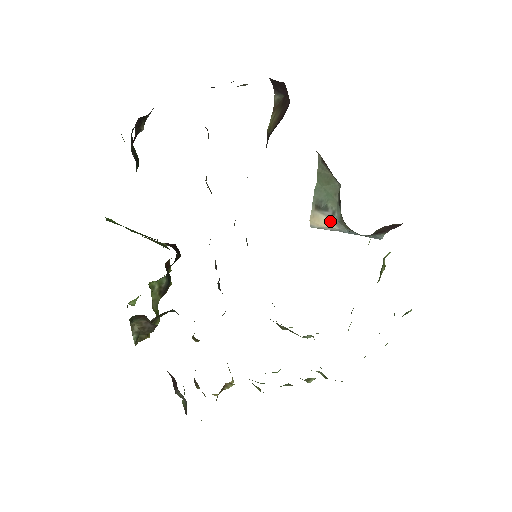
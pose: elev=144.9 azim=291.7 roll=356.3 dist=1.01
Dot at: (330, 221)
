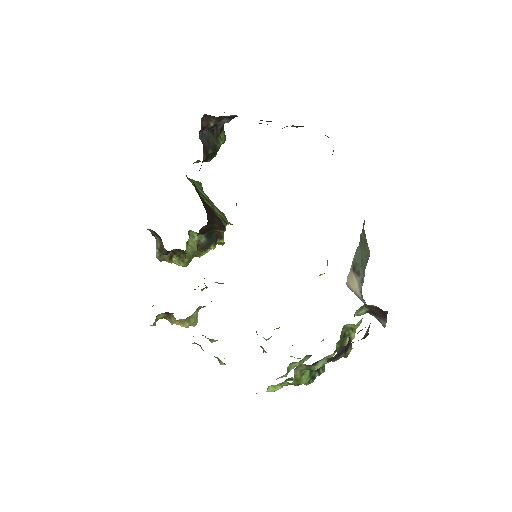
Dot at: (358, 287)
